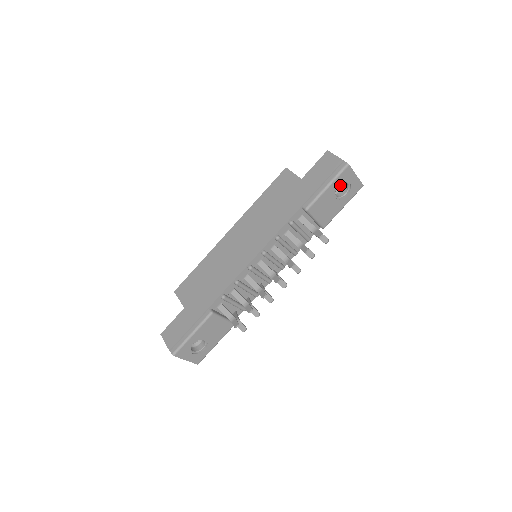
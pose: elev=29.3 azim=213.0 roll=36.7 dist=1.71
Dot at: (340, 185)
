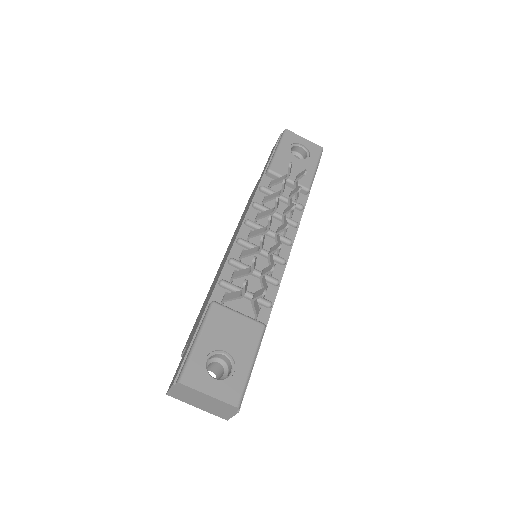
Dot at: occluded
